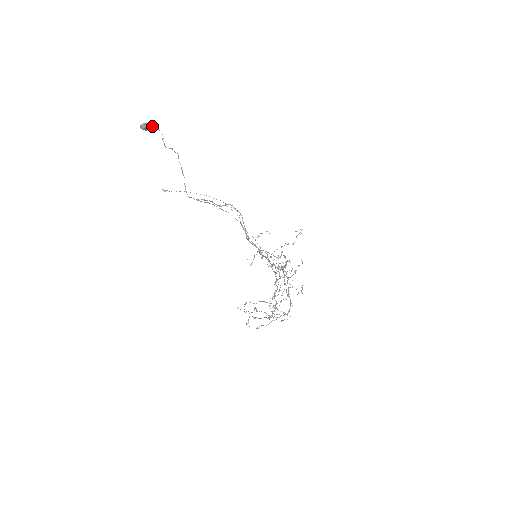
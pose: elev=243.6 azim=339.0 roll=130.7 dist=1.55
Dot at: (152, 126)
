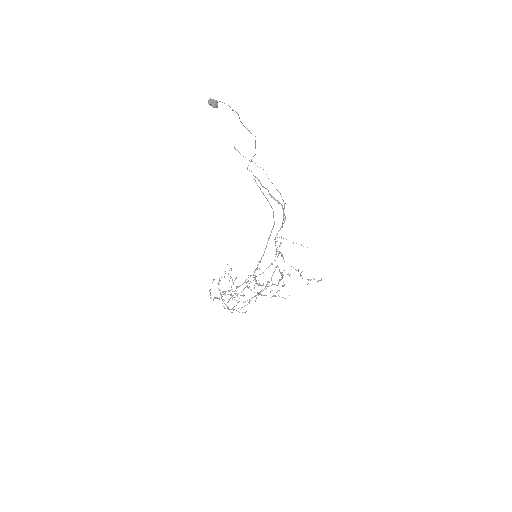
Dot at: (228, 105)
